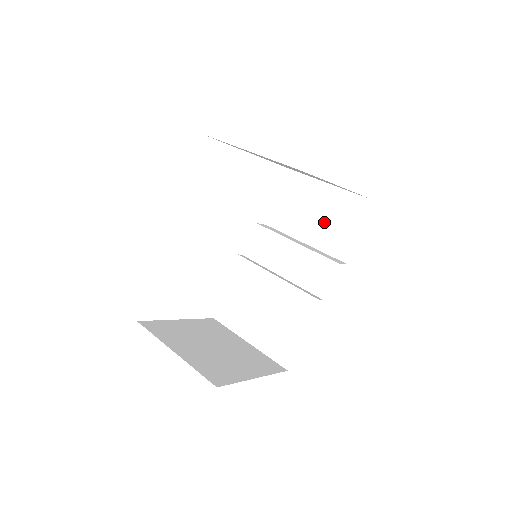
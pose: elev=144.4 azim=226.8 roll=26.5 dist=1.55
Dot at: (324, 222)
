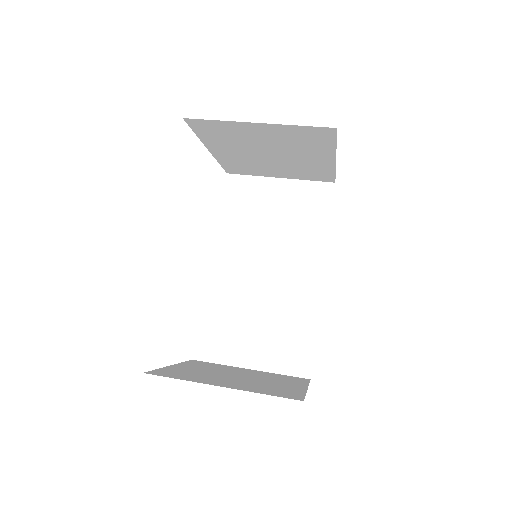
Dot at: (288, 217)
